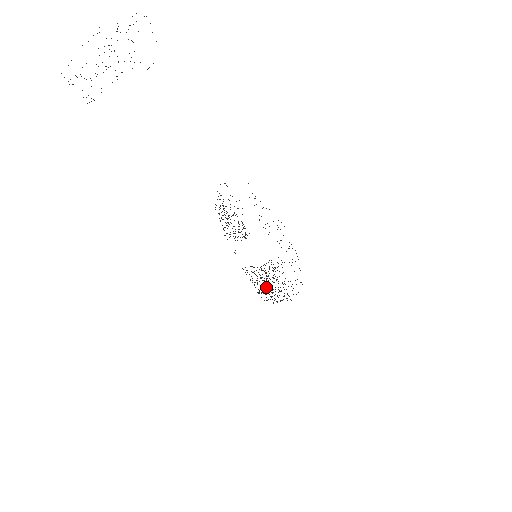
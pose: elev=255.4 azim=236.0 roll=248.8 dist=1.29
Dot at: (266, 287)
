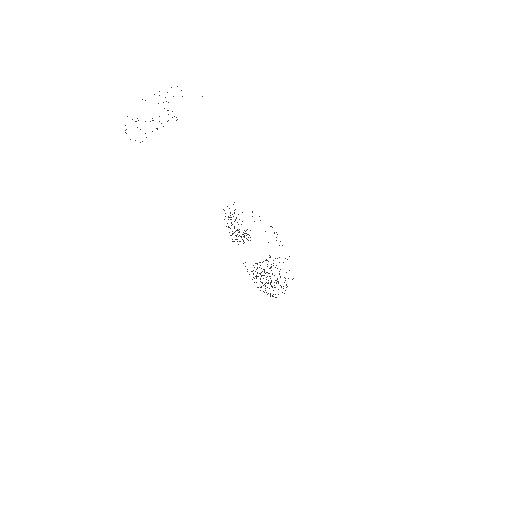
Dot at: occluded
